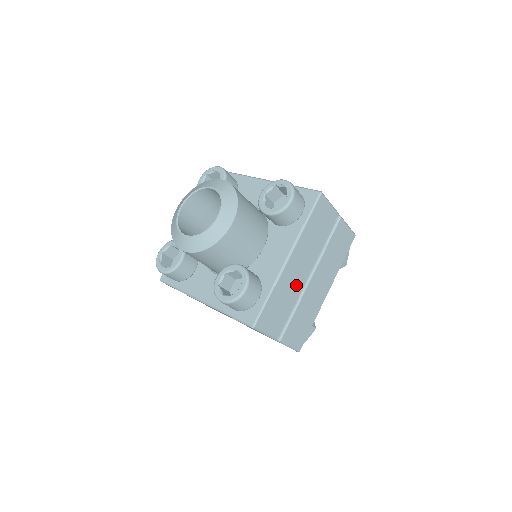
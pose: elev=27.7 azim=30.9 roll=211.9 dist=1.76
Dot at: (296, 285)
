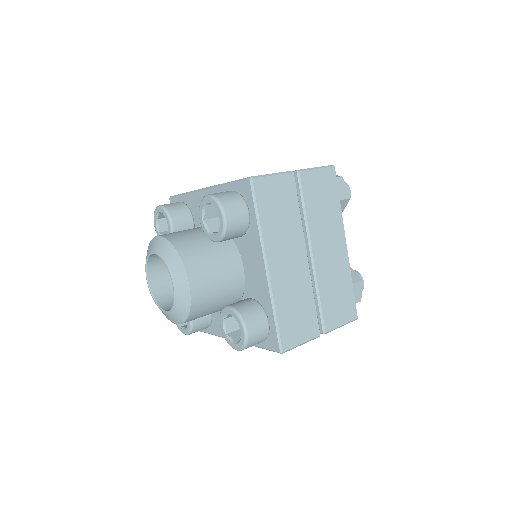
Dot at: occluded
